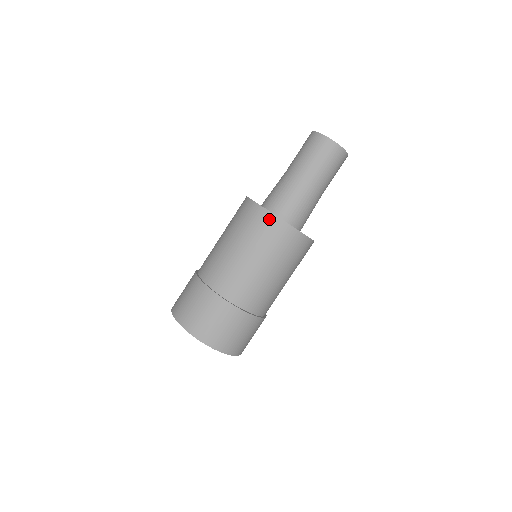
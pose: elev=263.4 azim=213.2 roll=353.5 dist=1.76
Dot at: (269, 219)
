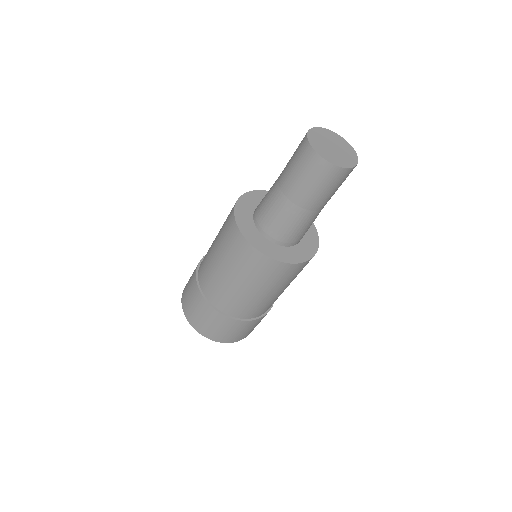
Dot at: (266, 262)
